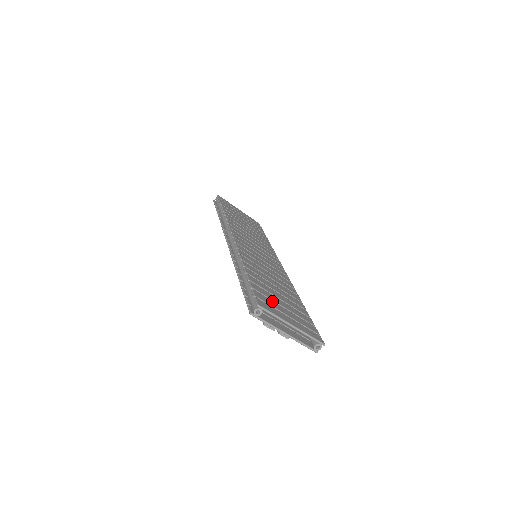
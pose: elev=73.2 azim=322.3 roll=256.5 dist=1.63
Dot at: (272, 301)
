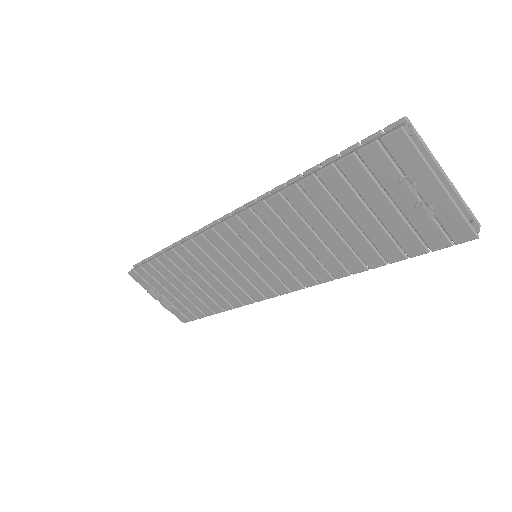
Dot at: occluded
